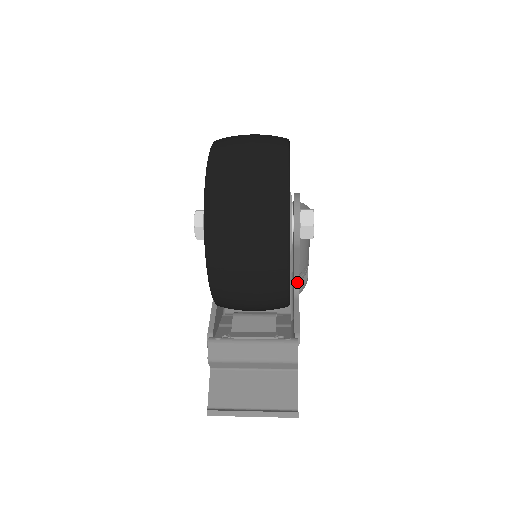
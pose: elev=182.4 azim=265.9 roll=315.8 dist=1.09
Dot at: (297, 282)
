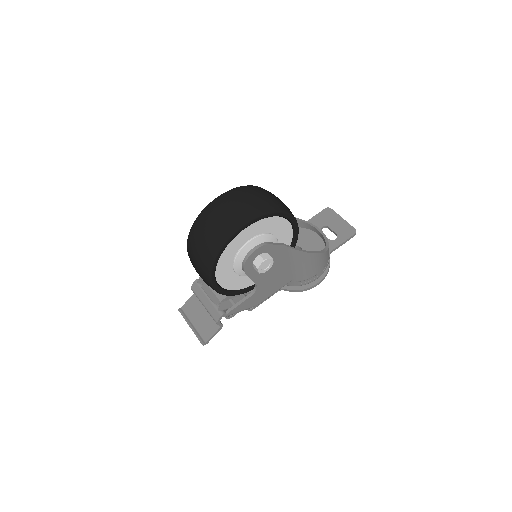
Dot at: (256, 287)
